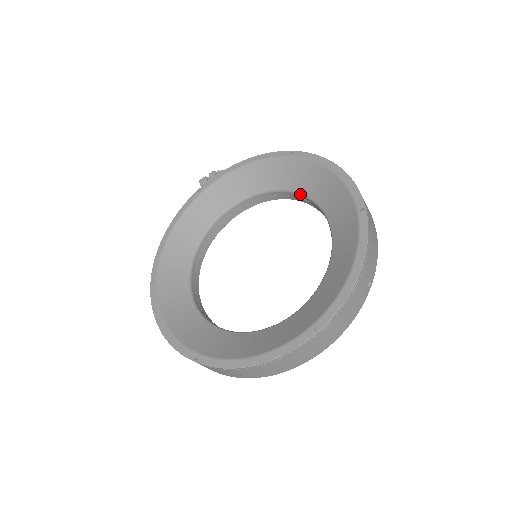
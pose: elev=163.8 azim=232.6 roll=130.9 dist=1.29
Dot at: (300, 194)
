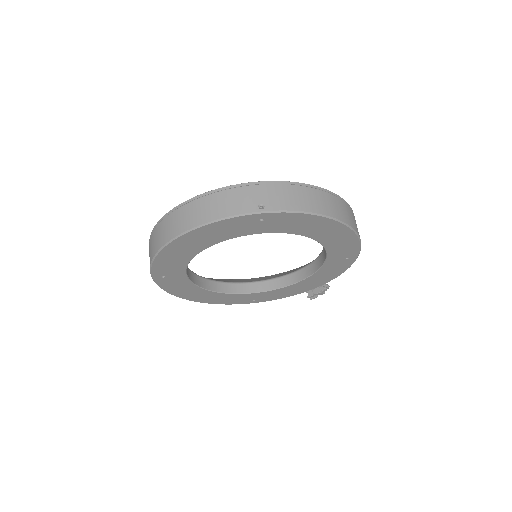
Dot at: occluded
